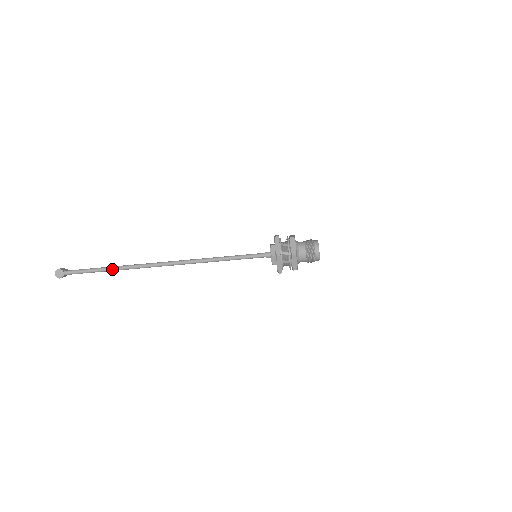
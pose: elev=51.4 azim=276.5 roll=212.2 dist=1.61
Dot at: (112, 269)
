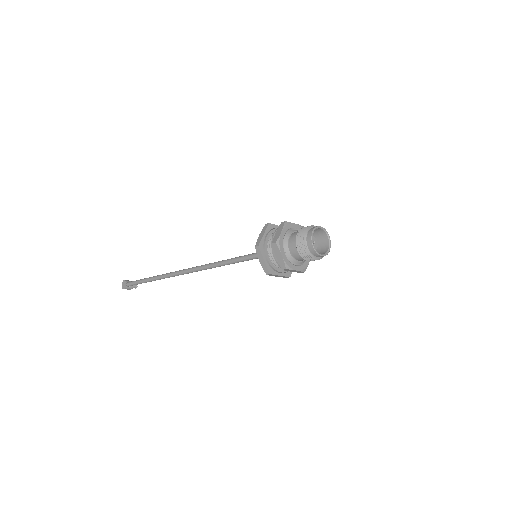
Dot at: (151, 279)
